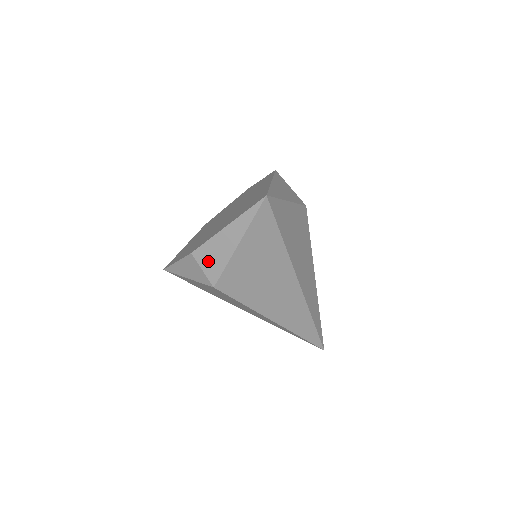
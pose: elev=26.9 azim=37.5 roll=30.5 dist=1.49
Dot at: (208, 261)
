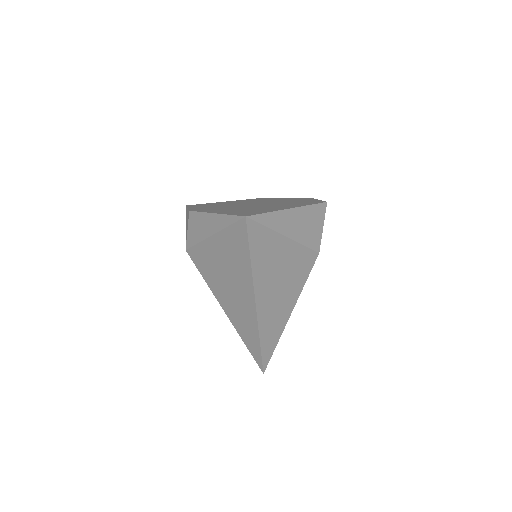
Dot at: (193, 227)
